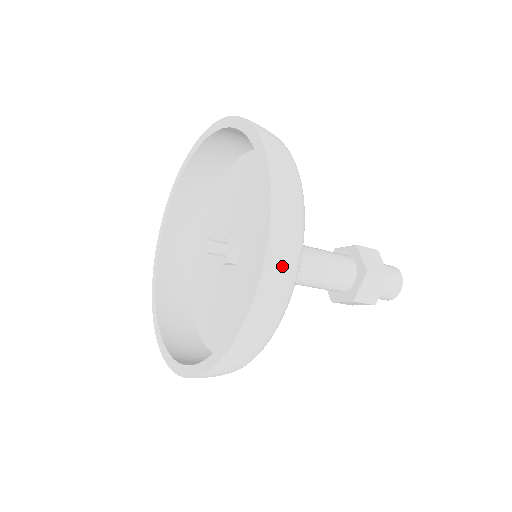
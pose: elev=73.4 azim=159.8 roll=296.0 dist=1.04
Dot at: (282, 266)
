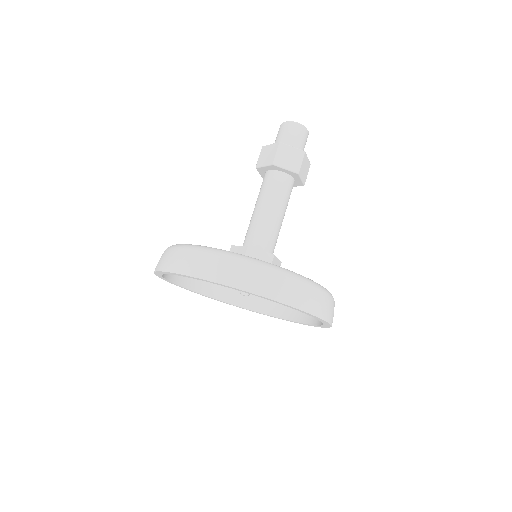
Dot at: (324, 305)
